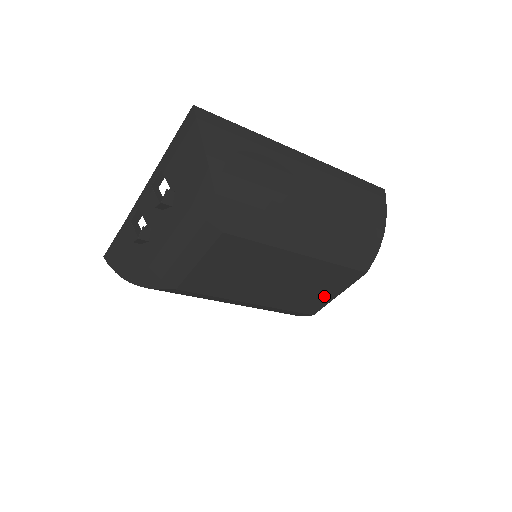
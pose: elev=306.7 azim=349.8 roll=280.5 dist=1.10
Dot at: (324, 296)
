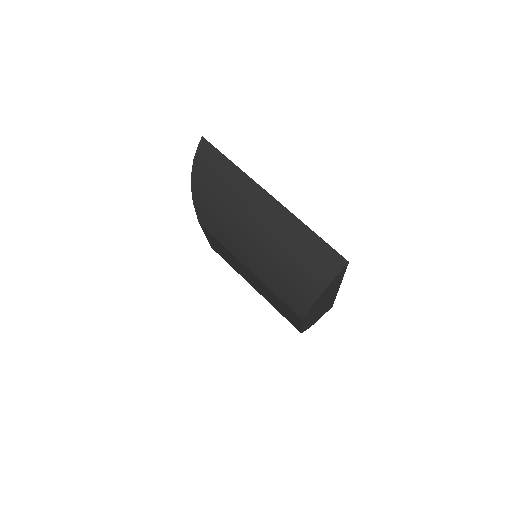
Dot at: (293, 319)
